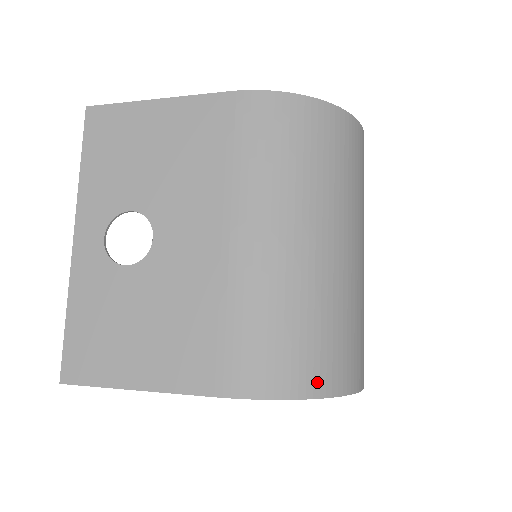
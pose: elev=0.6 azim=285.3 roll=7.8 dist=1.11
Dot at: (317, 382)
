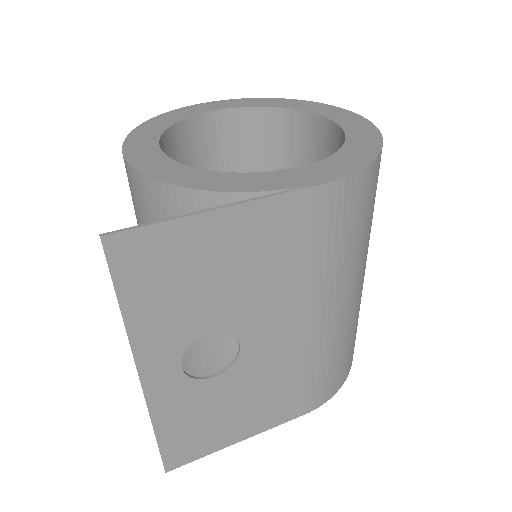
Dot at: occluded
